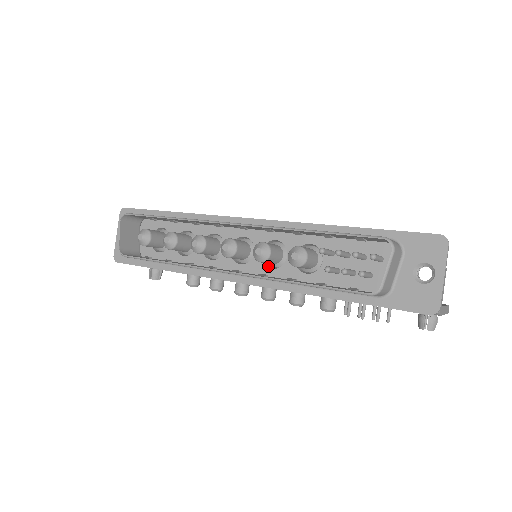
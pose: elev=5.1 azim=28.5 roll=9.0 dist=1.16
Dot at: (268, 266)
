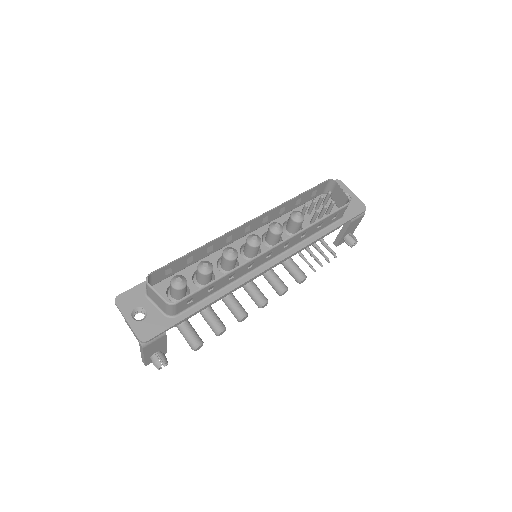
Dot at: occluded
